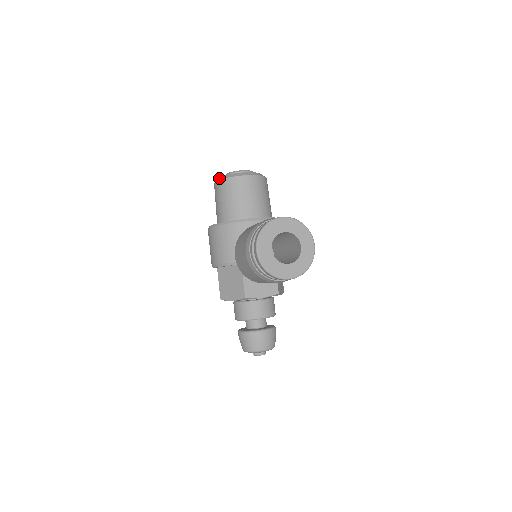
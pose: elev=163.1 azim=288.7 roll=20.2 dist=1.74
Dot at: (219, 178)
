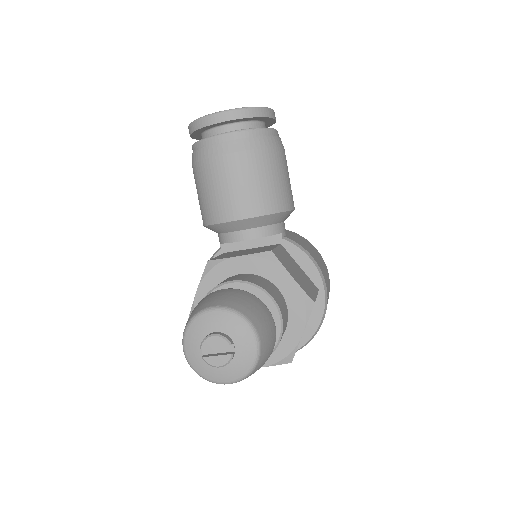
Dot at: occluded
